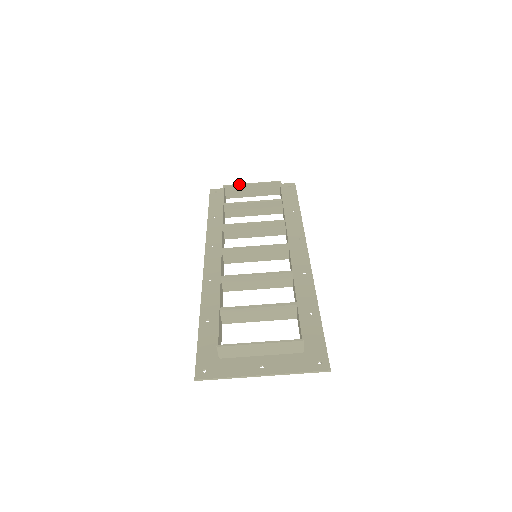
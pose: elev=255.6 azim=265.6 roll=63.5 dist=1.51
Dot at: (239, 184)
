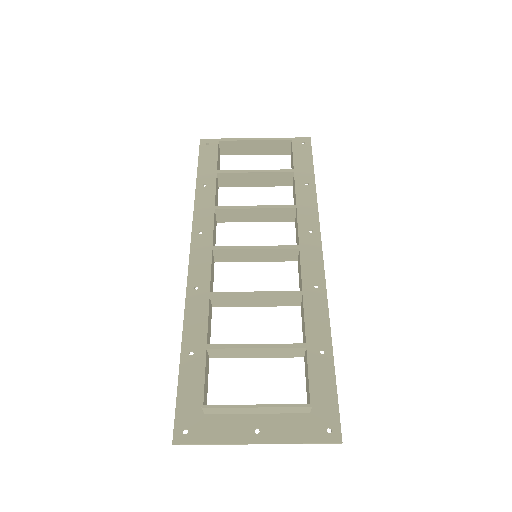
Dot at: (238, 139)
